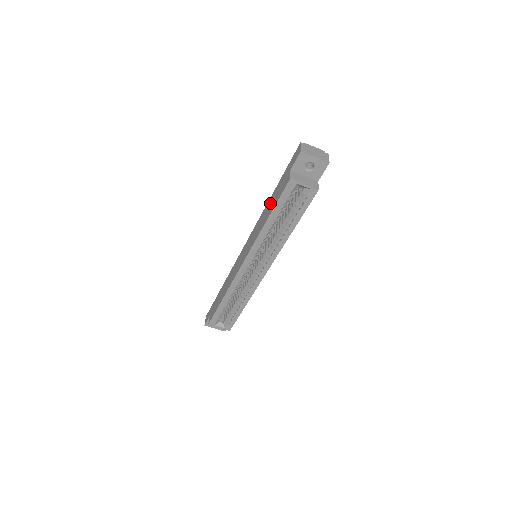
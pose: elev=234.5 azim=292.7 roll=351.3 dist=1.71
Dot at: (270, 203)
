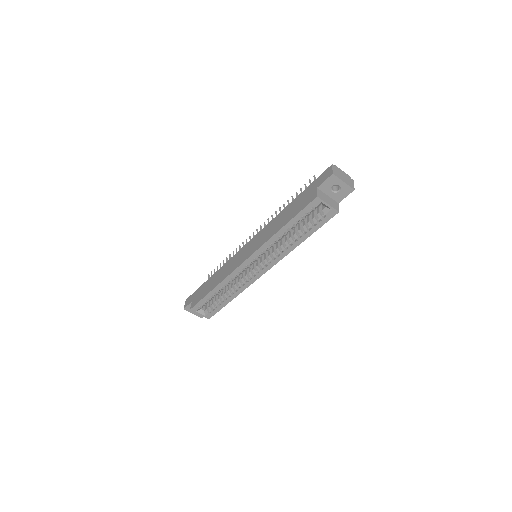
Dot at: (287, 212)
